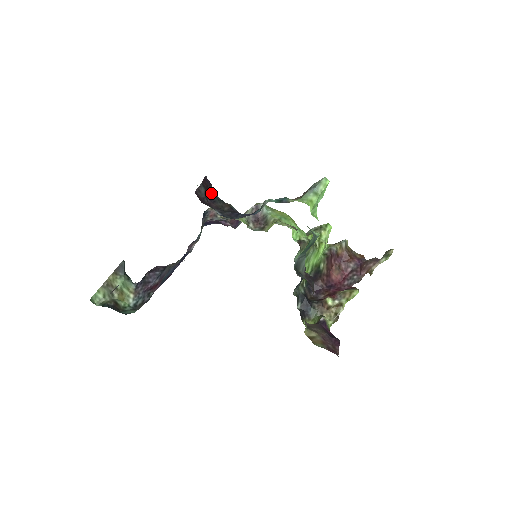
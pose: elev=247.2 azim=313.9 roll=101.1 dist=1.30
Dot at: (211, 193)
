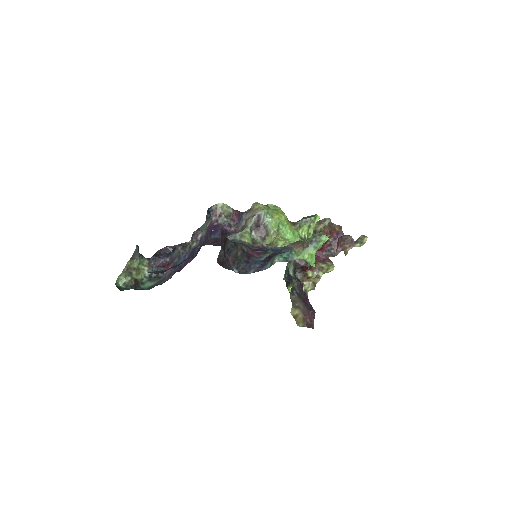
Dot at: (227, 242)
